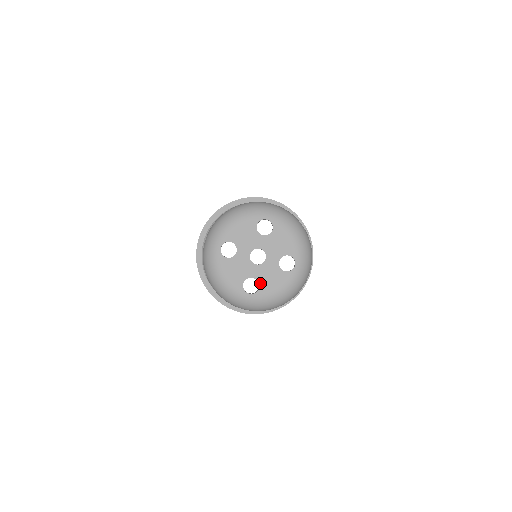
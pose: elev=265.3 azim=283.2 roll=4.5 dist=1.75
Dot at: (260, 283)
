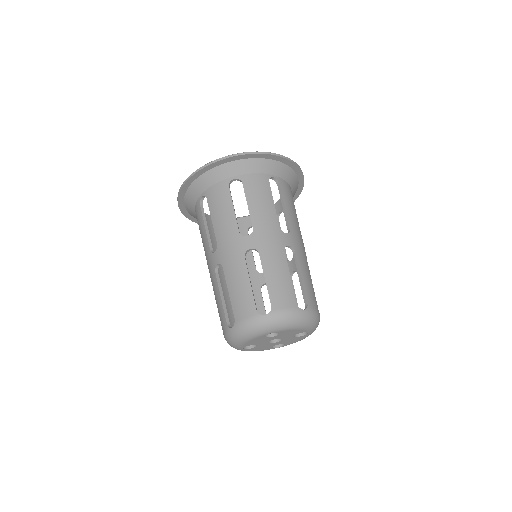
Dot at: (285, 344)
